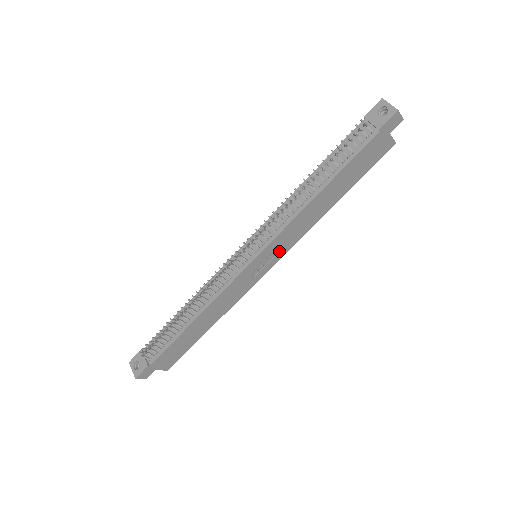
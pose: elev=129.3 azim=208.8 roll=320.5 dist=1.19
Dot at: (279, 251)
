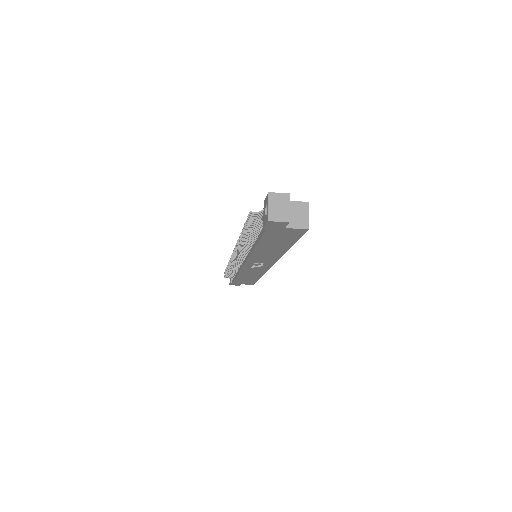
Dot at: (265, 262)
